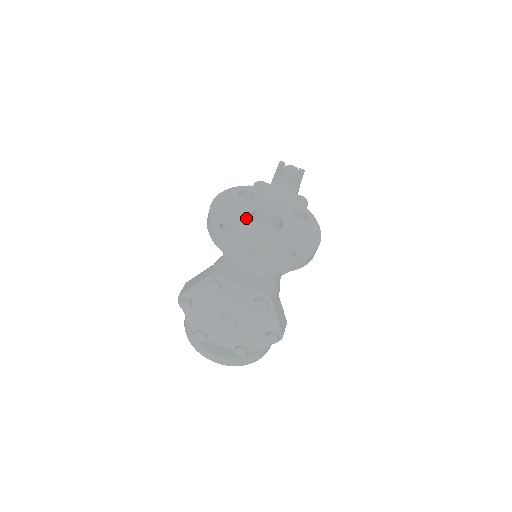
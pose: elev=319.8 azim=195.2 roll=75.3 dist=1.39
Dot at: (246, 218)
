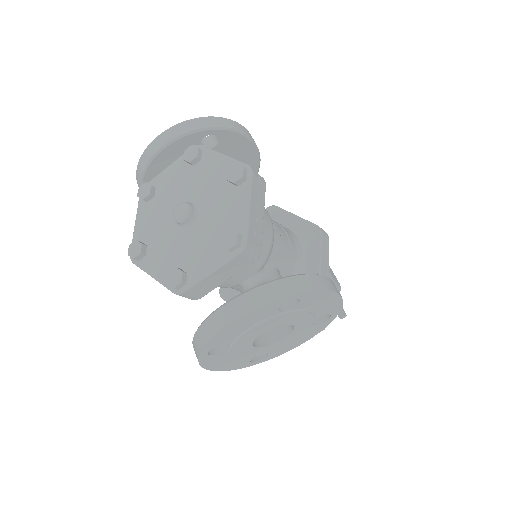
Dot at: occluded
